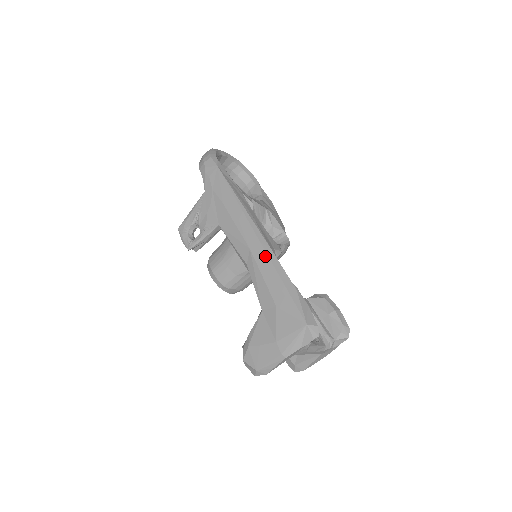
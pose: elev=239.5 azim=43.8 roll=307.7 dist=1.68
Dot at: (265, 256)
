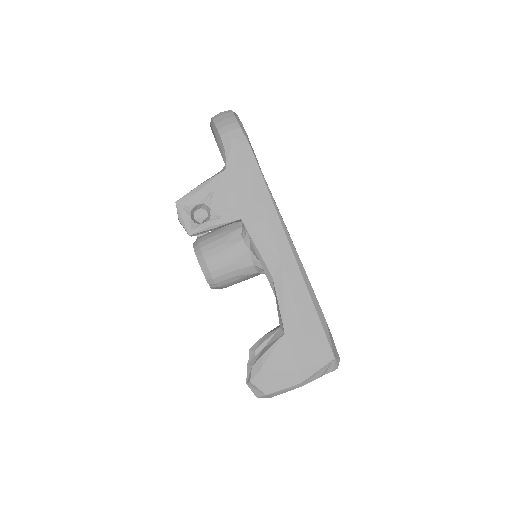
Dot at: (299, 275)
